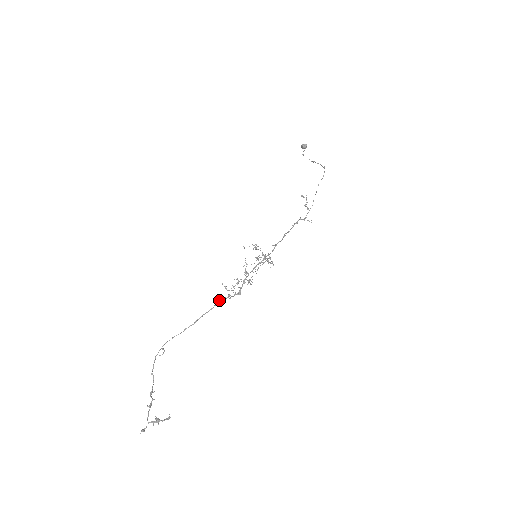
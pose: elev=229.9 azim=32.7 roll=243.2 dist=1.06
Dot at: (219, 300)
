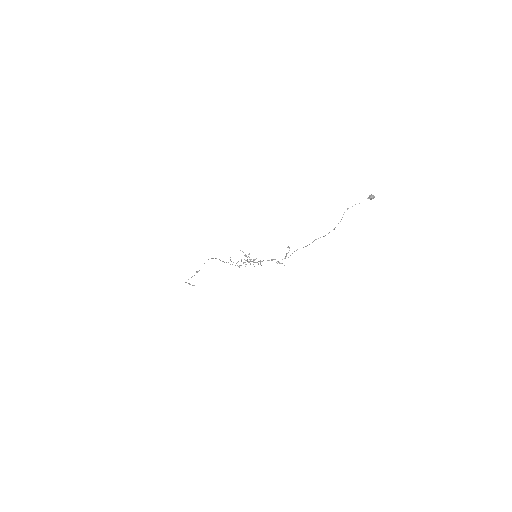
Dot at: (228, 262)
